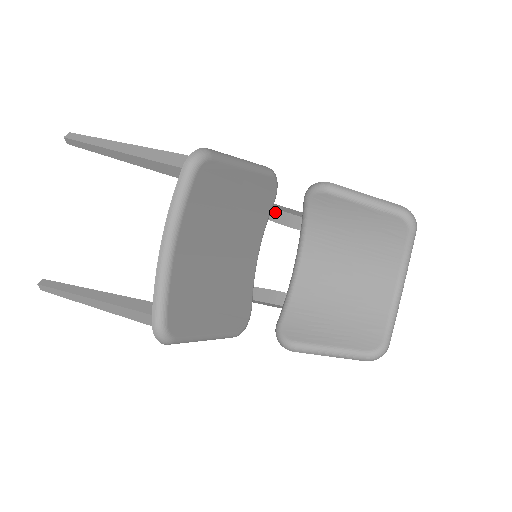
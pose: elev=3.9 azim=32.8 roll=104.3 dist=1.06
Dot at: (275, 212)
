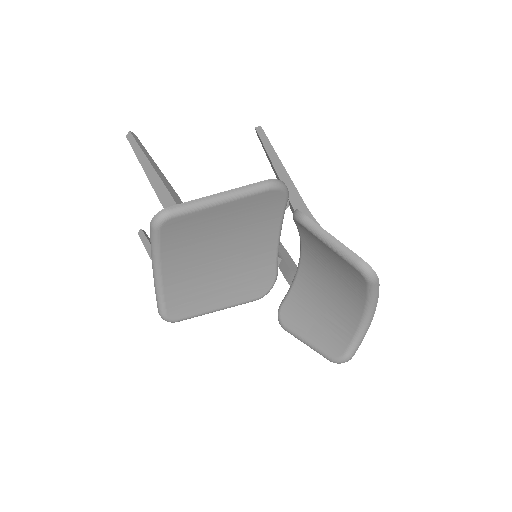
Dot at: (291, 206)
